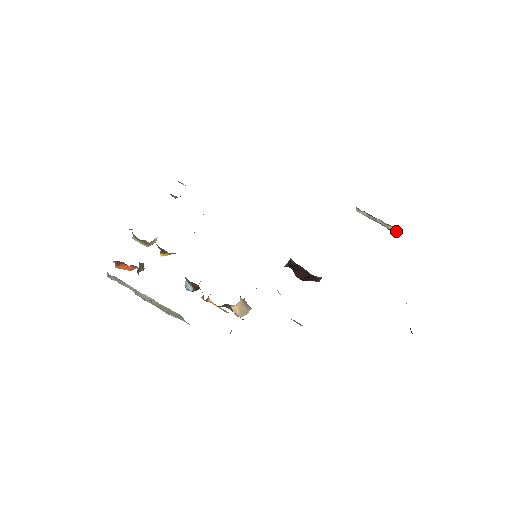
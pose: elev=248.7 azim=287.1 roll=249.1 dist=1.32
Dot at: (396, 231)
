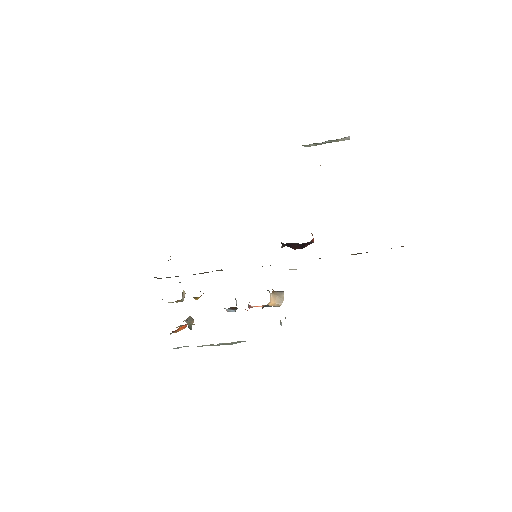
Dot at: (348, 139)
